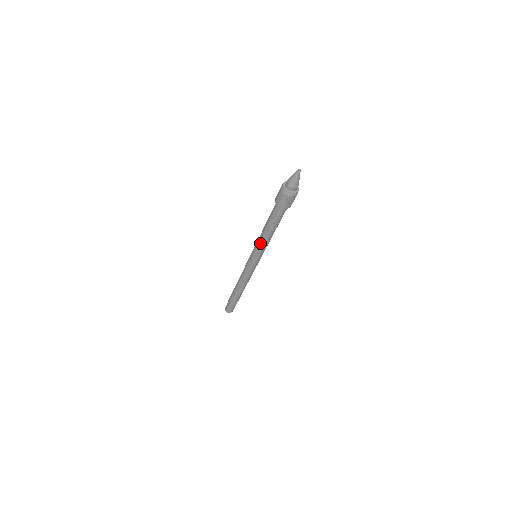
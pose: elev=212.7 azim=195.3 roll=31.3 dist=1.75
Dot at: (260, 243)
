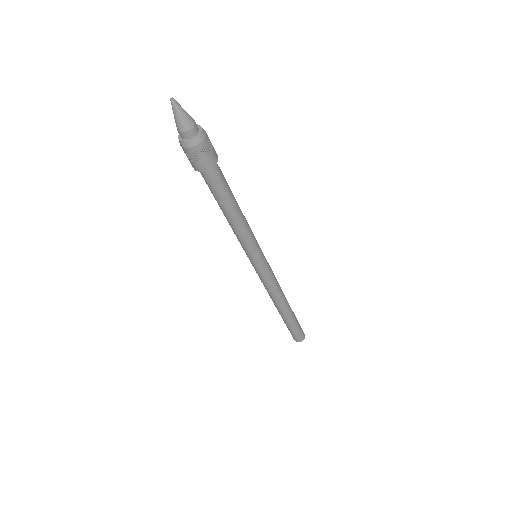
Dot at: (235, 234)
